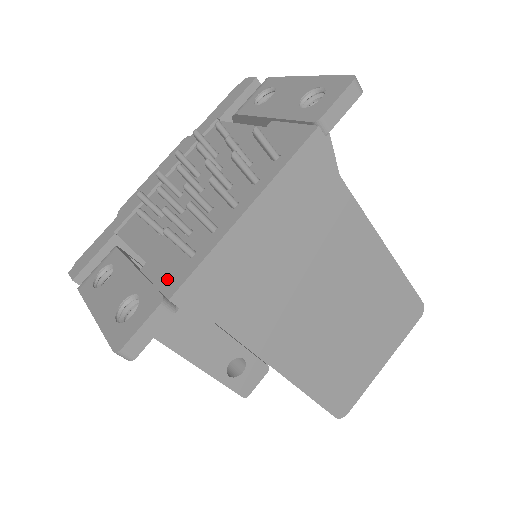
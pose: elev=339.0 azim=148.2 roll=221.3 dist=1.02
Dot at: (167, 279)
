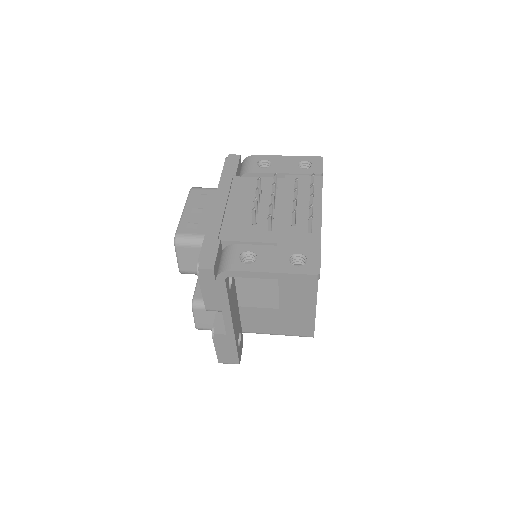
Dot at: (307, 243)
